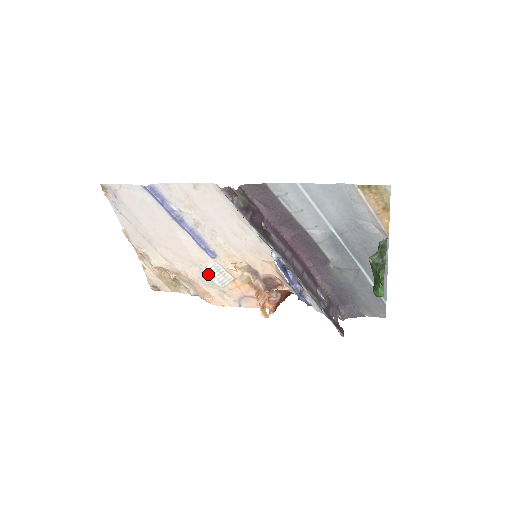
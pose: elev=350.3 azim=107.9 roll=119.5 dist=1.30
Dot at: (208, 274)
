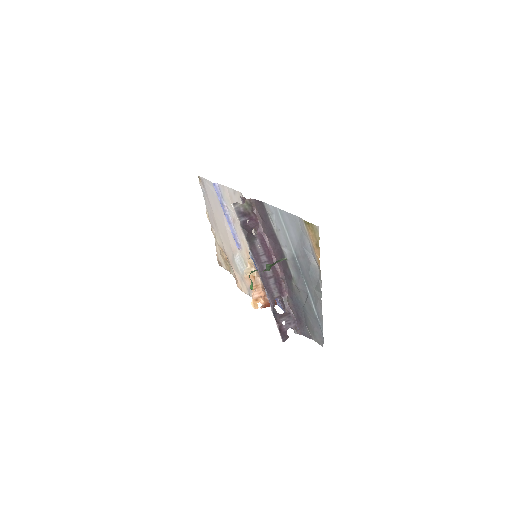
Dot at: (236, 260)
